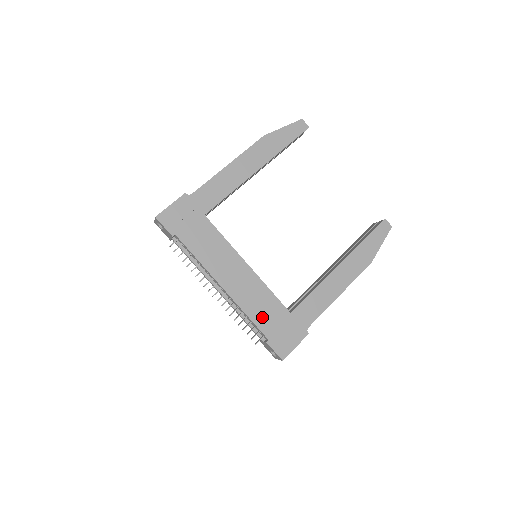
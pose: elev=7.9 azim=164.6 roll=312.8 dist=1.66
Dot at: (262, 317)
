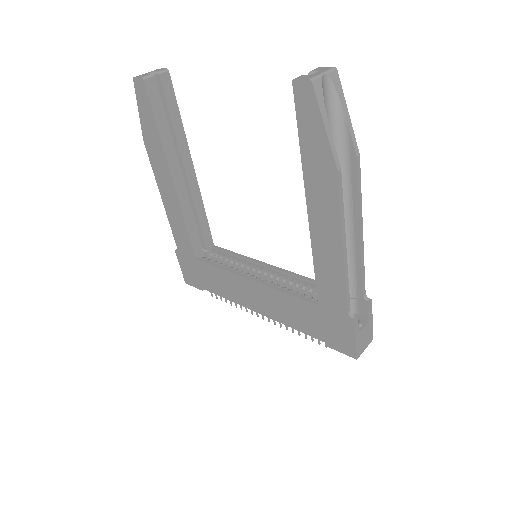
Dot at: (302, 323)
